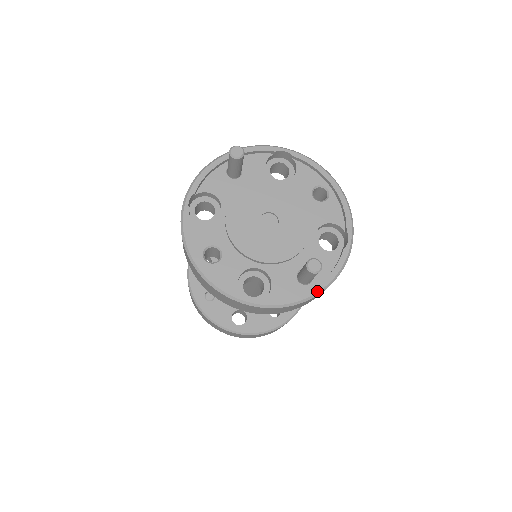
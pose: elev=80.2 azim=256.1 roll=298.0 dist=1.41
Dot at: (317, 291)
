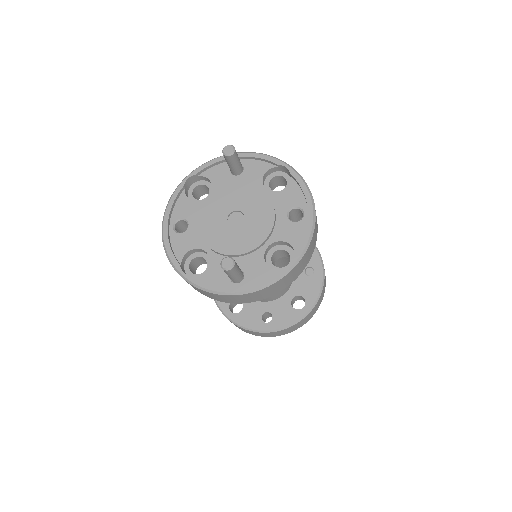
Dot at: (236, 291)
